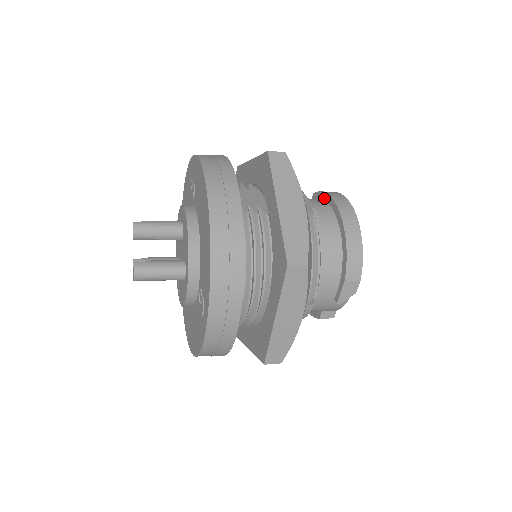
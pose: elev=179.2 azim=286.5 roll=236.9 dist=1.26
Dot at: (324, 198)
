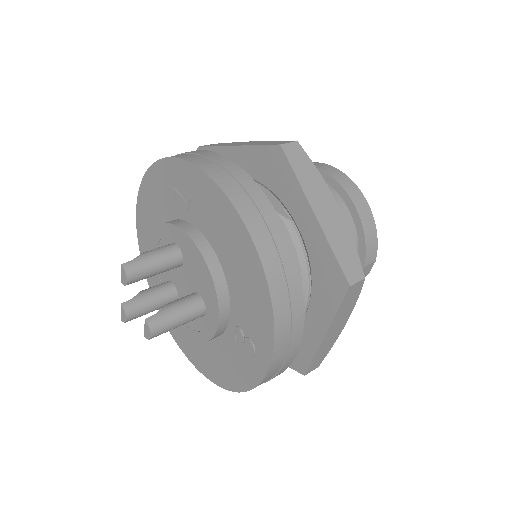
Dot at: occluded
